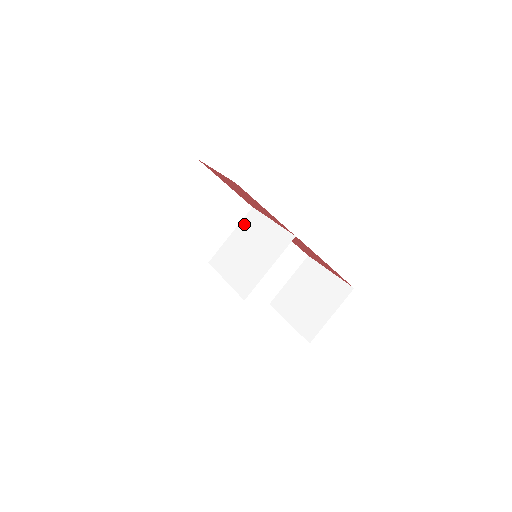
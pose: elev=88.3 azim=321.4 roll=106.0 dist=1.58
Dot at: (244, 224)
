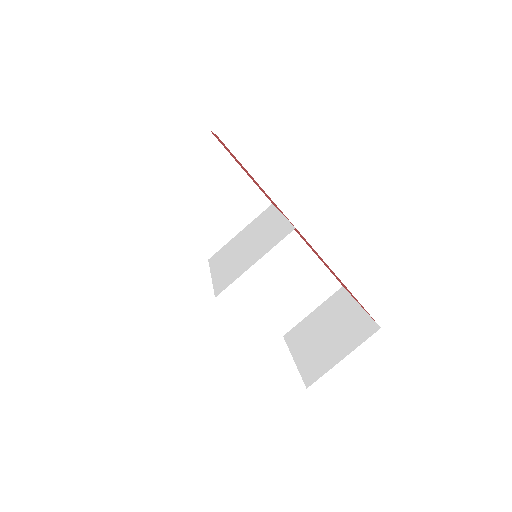
Dot at: (256, 220)
